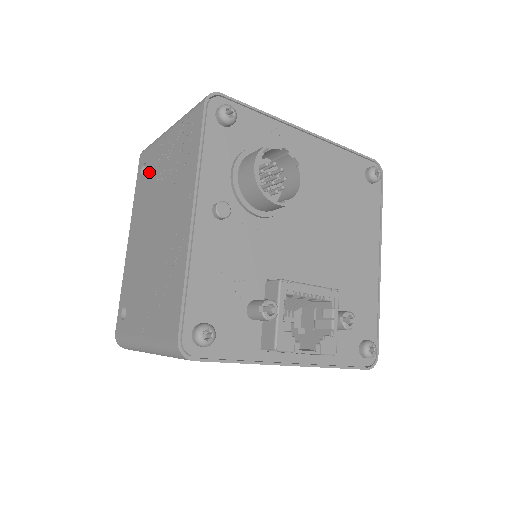
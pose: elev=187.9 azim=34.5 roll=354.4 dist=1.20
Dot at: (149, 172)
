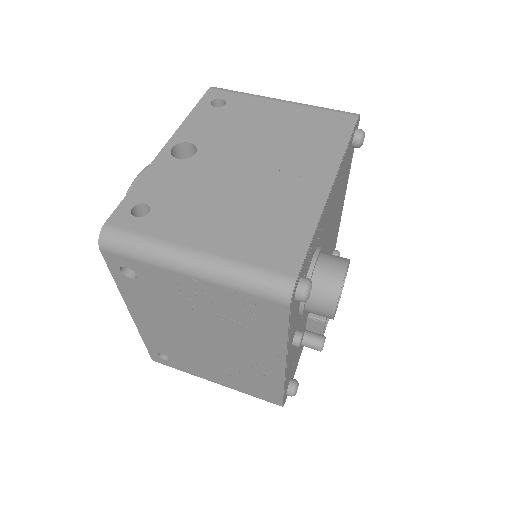
Dot at: (153, 286)
